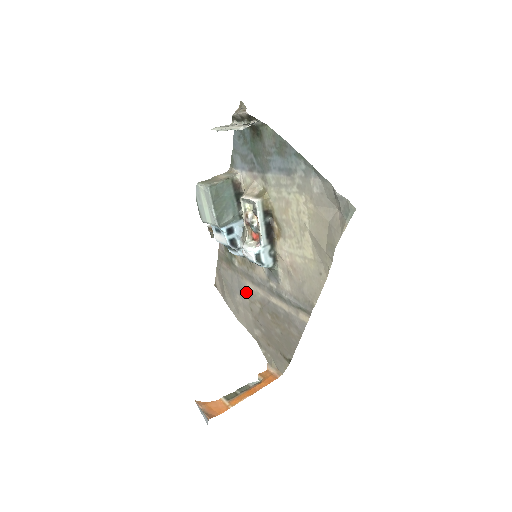
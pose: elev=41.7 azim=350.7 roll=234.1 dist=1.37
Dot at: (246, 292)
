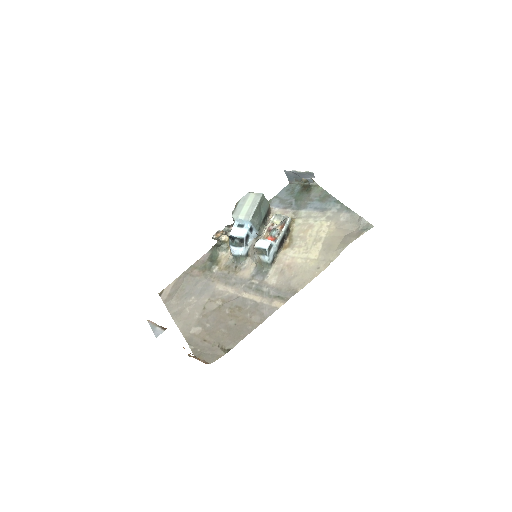
Dot at: (210, 292)
